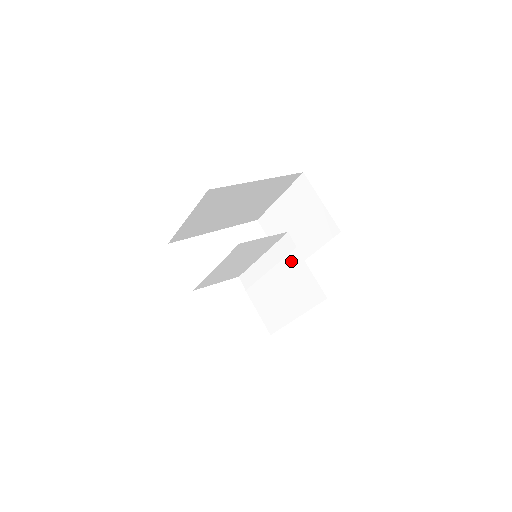
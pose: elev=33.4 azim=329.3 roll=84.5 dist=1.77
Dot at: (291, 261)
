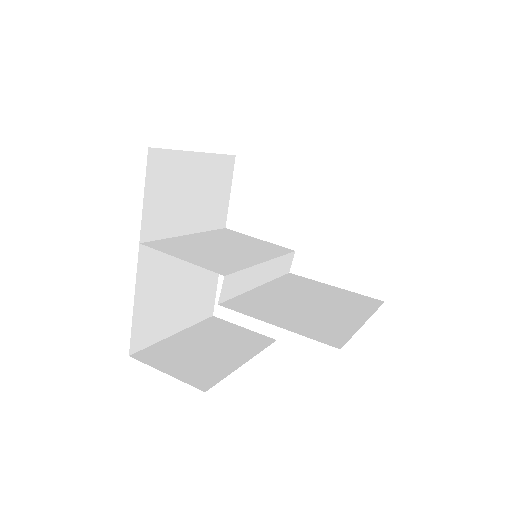
Dot at: occluded
